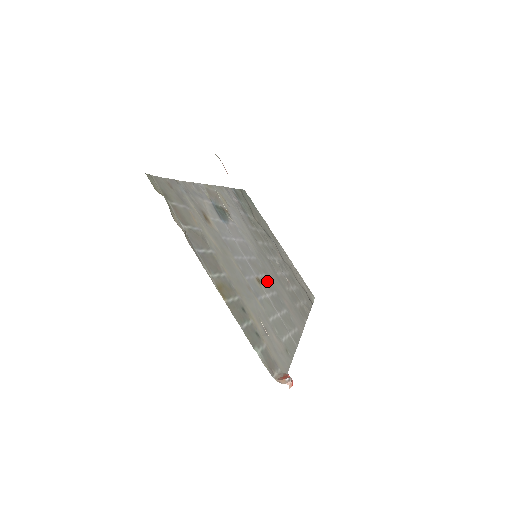
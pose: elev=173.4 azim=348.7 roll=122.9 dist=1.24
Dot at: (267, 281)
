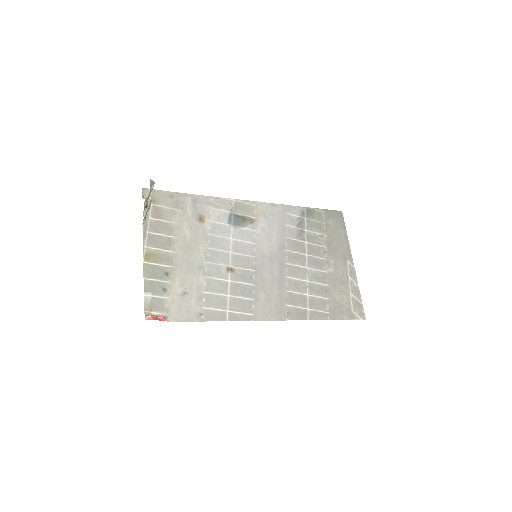
Dot at: (248, 274)
